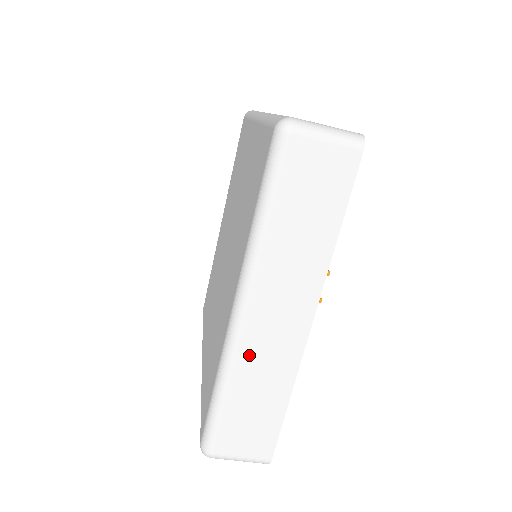
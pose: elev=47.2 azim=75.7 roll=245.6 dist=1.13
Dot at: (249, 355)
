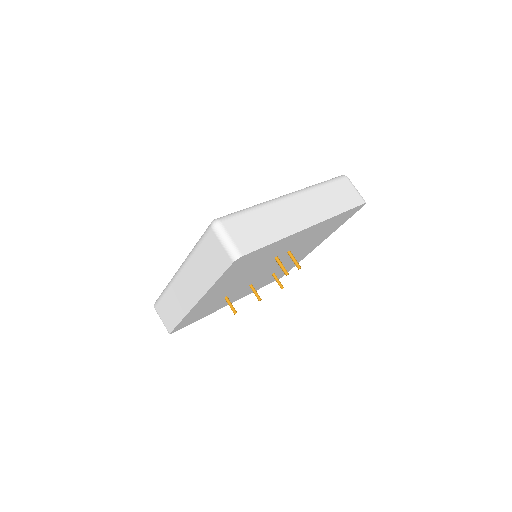
Dot at: (279, 209)
